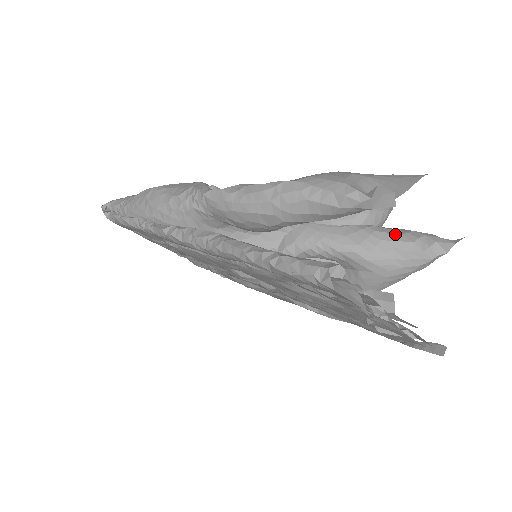
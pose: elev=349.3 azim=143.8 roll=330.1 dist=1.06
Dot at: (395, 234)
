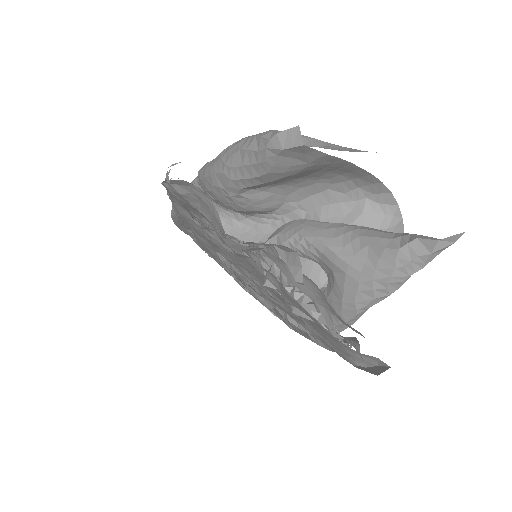
Dot at: (378, 231)
